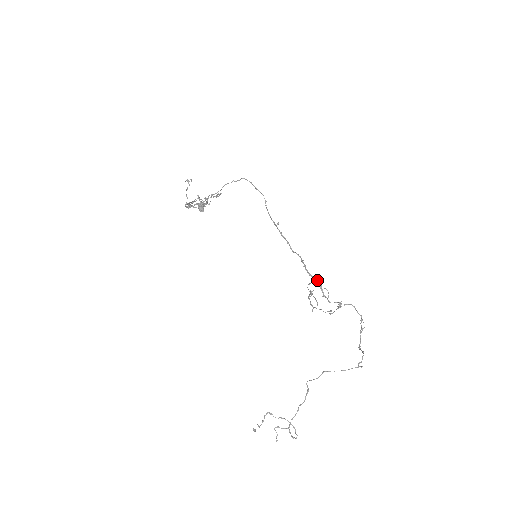
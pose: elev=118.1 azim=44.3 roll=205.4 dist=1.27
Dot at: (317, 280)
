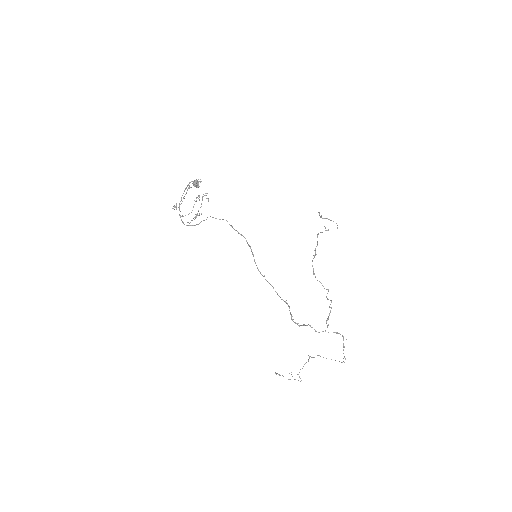
Dot at: (303, 325)
